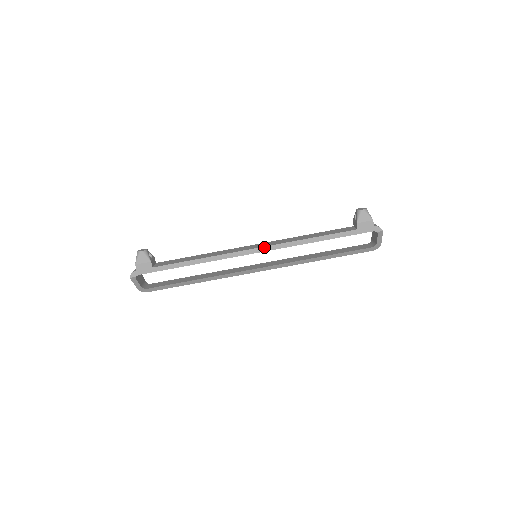
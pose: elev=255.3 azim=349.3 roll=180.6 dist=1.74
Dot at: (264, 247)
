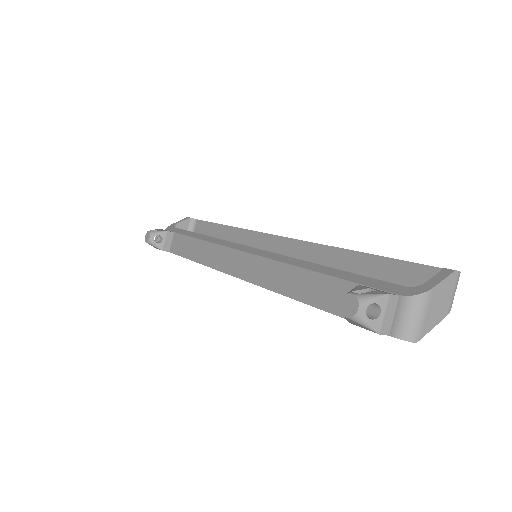
Dot at: (244, 280)
